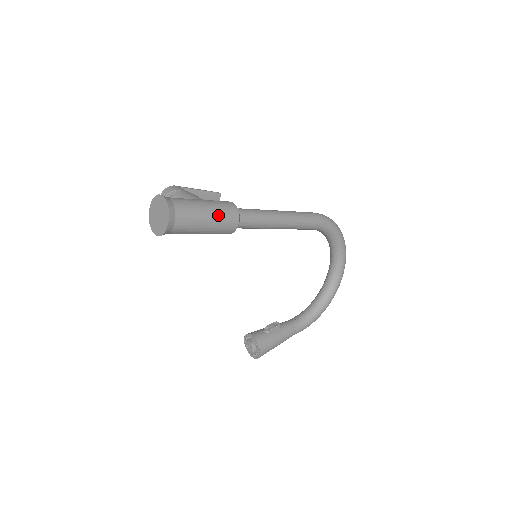
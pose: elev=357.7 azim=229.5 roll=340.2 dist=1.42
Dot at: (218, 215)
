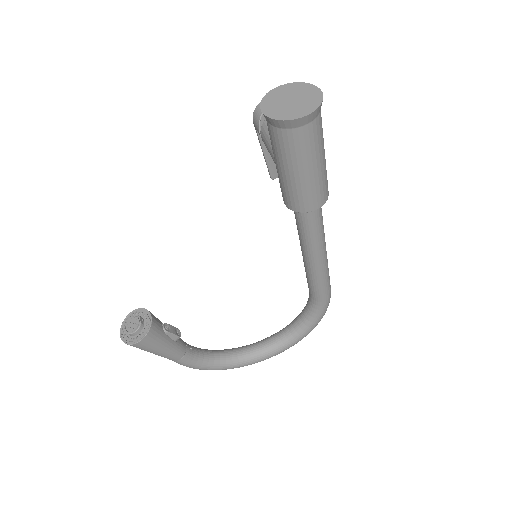
Dot at: (319, 179)
